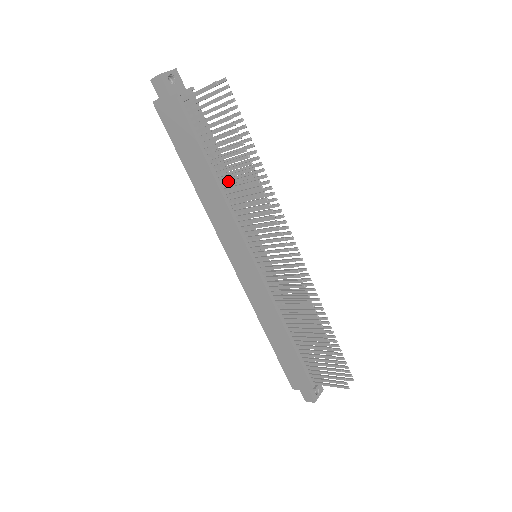
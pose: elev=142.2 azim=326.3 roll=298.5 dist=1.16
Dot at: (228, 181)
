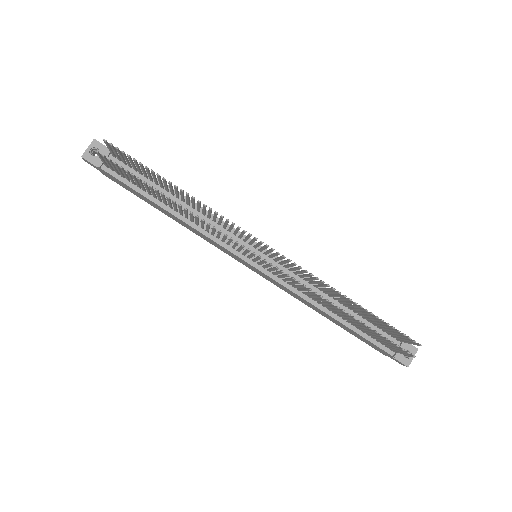
Dot at: (179, 212)
